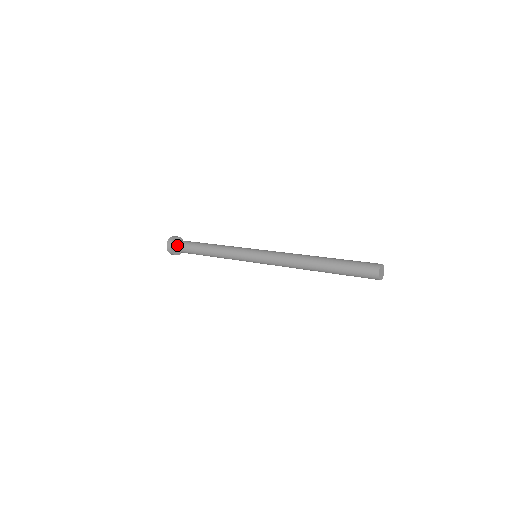
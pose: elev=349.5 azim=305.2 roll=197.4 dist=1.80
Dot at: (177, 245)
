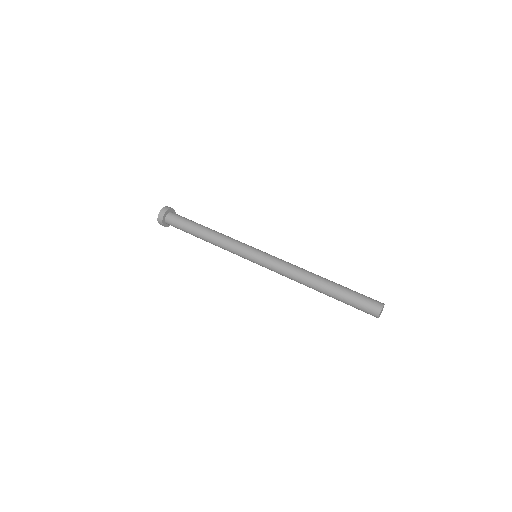
Dot at: (169, 219)
